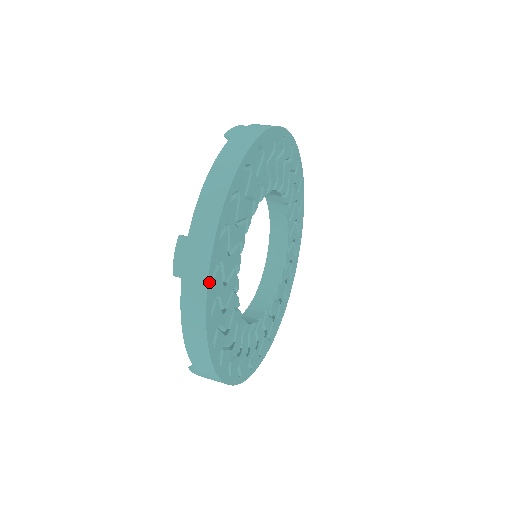
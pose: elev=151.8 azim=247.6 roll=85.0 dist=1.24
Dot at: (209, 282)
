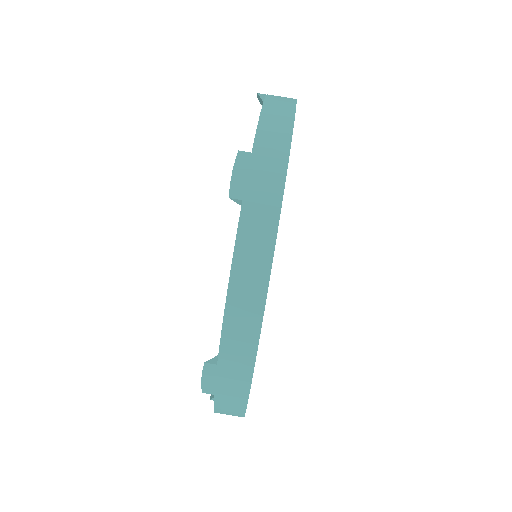
Dot at: occluded
